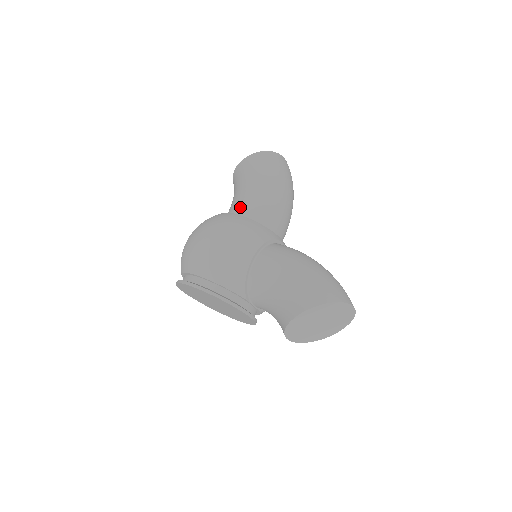
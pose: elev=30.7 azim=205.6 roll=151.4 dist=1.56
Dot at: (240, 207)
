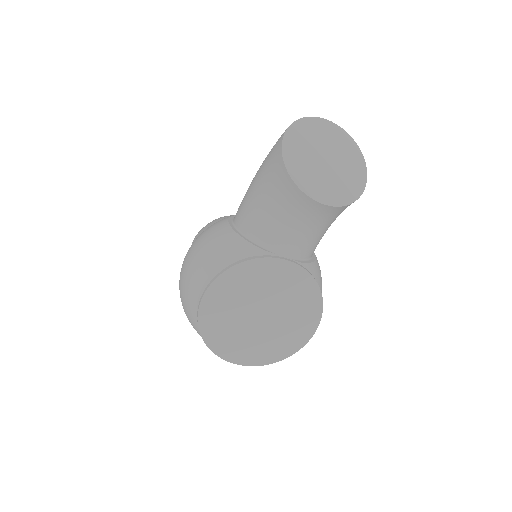
Dot at: occluded
